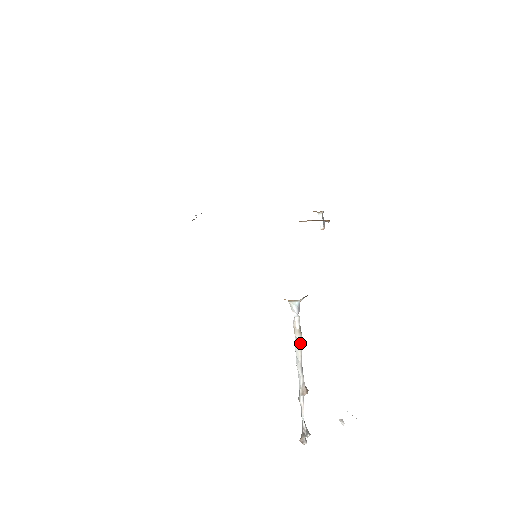
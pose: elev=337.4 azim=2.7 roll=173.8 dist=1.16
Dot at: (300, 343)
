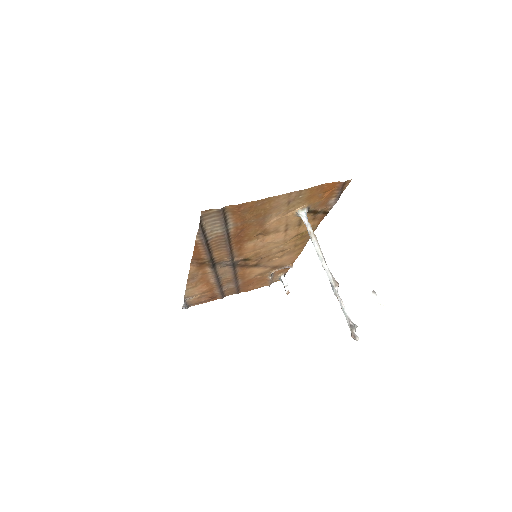
Dot at: (318, 243)
